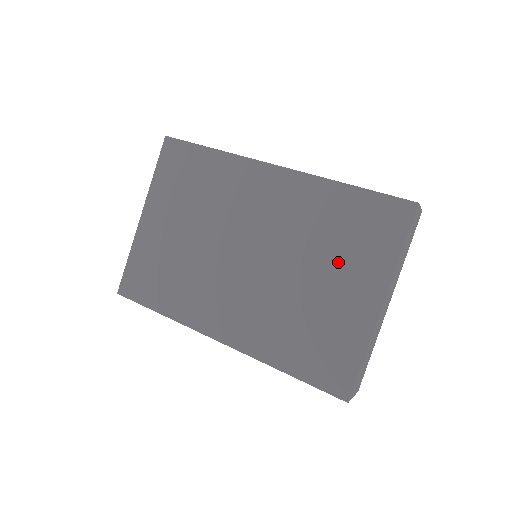
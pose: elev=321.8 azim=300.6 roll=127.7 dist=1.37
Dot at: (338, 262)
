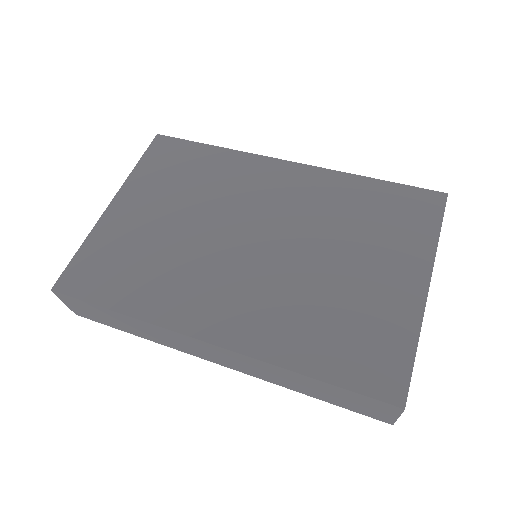
Dot at: (369, 246)
